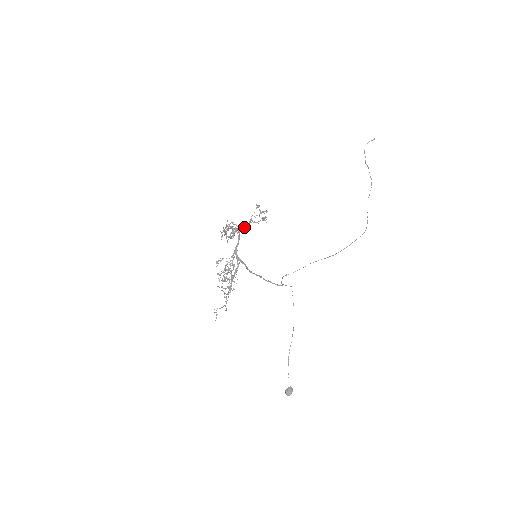
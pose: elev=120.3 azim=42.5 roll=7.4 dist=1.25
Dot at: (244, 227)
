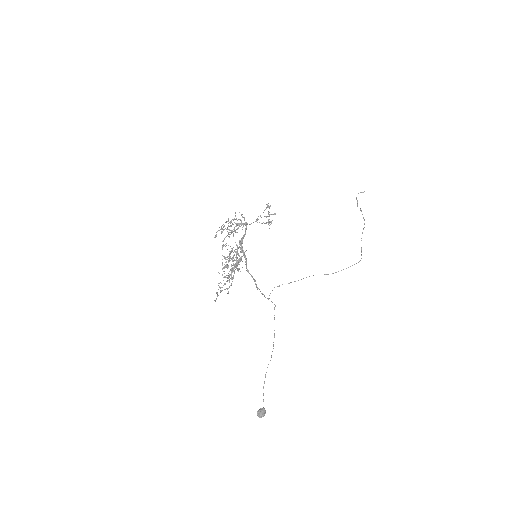
Dot at: occluded
